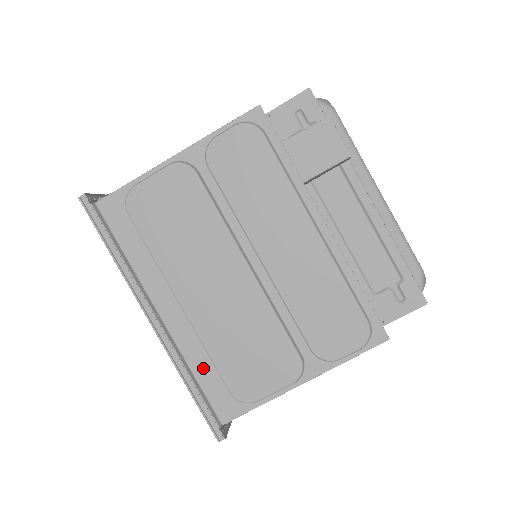
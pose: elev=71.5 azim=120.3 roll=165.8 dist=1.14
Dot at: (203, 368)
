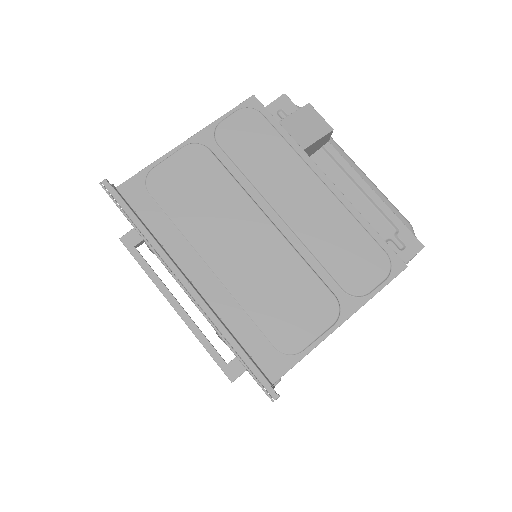
Dot at: (243, 327)
